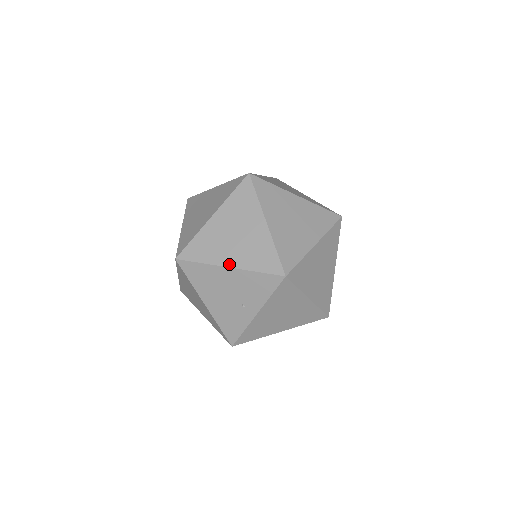
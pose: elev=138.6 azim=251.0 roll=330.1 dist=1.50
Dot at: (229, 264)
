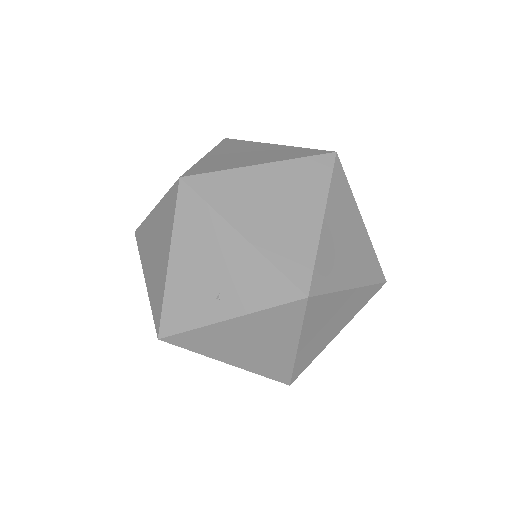
Dot at: (245, 232)
